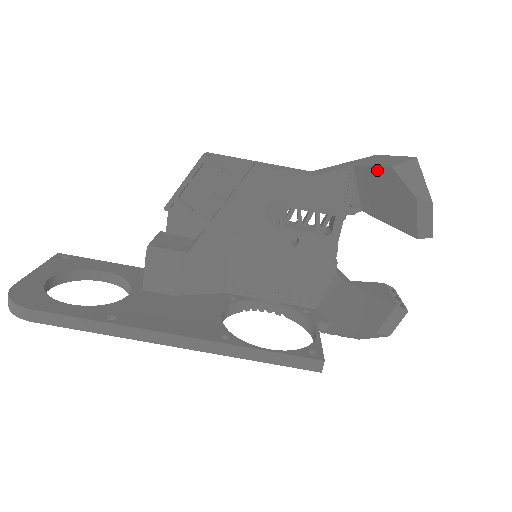
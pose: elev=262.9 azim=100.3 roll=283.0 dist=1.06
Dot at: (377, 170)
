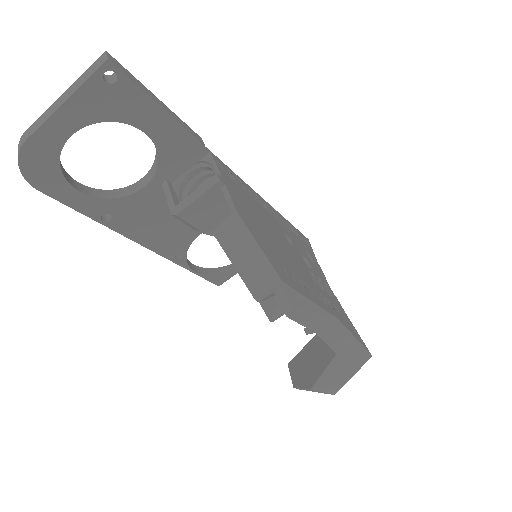
Dot at: (318, 375)
